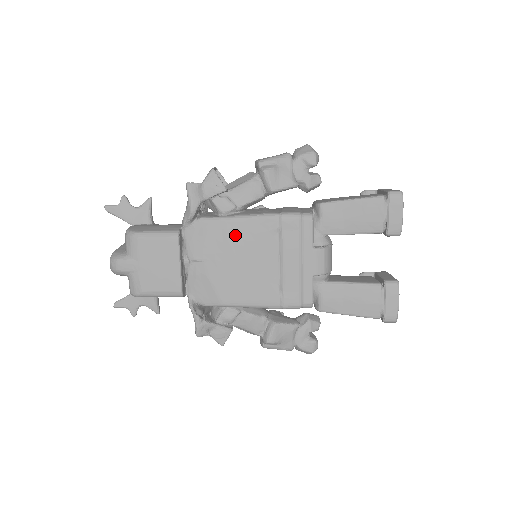
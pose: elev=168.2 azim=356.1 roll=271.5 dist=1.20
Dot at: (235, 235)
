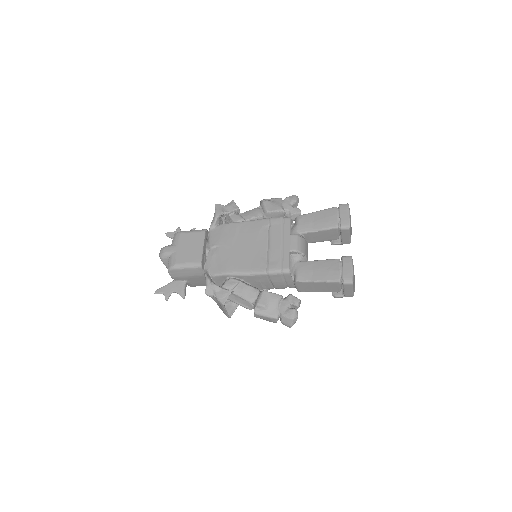
Dot at: (241, 231)
